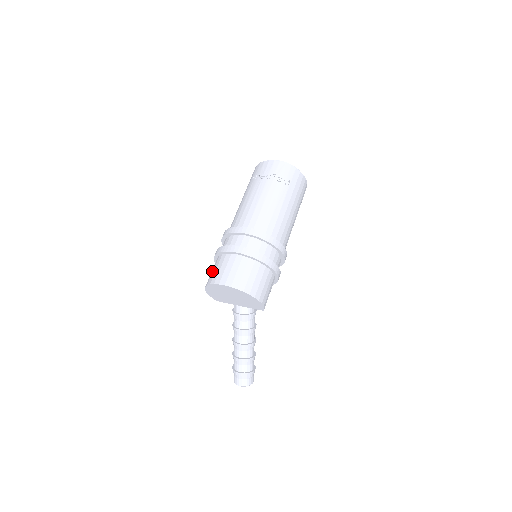
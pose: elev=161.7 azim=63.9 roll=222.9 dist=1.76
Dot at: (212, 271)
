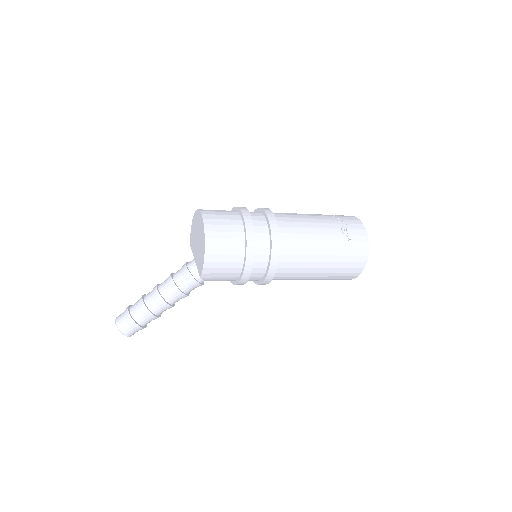
Dot at: occluded
